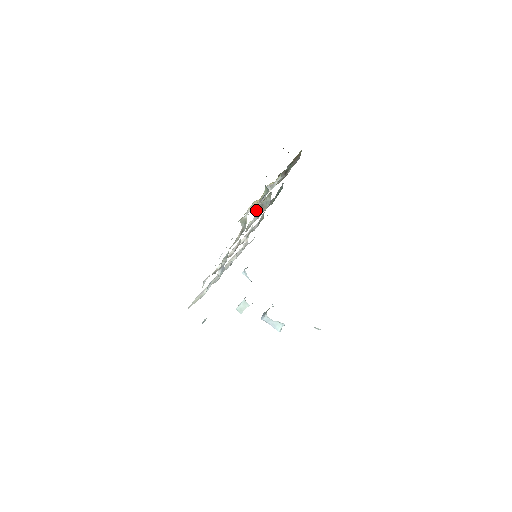
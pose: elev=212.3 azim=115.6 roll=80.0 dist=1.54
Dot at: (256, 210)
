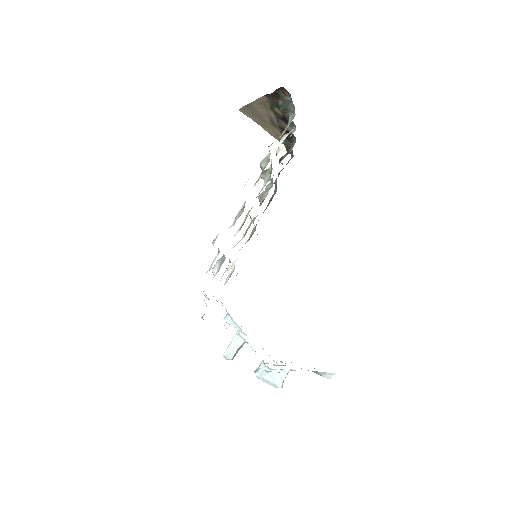
Dot at: (267, 174)
